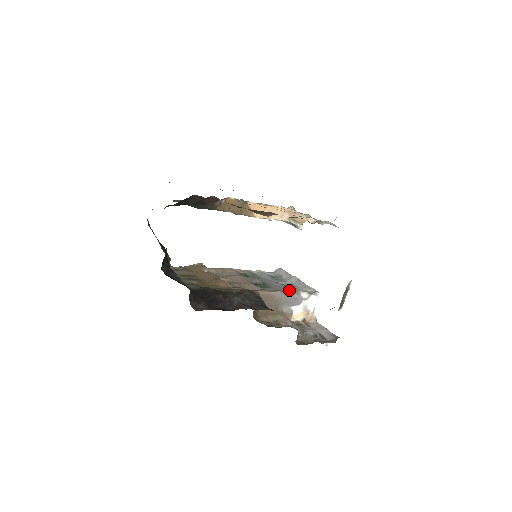
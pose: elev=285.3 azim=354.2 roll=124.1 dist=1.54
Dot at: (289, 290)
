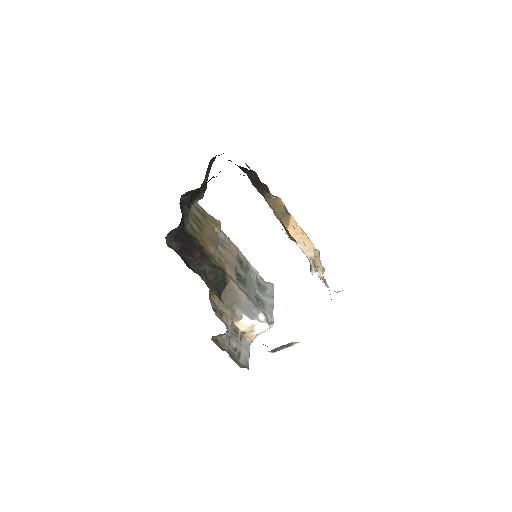
Dot at: (255, 302)
